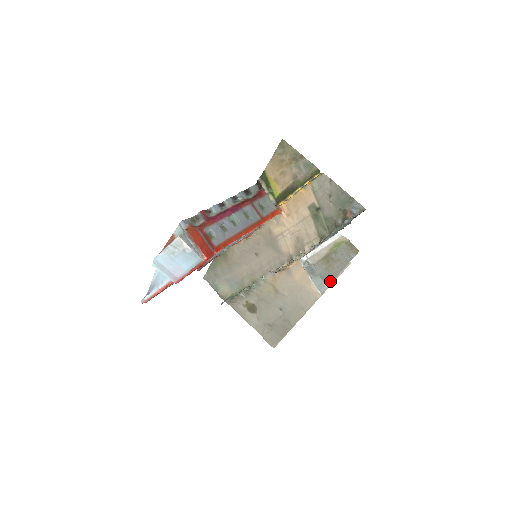
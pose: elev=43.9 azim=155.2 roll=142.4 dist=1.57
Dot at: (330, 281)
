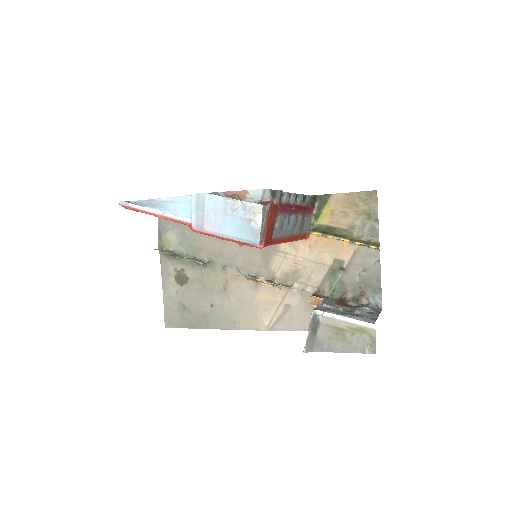
Dot at: (322, 350)
